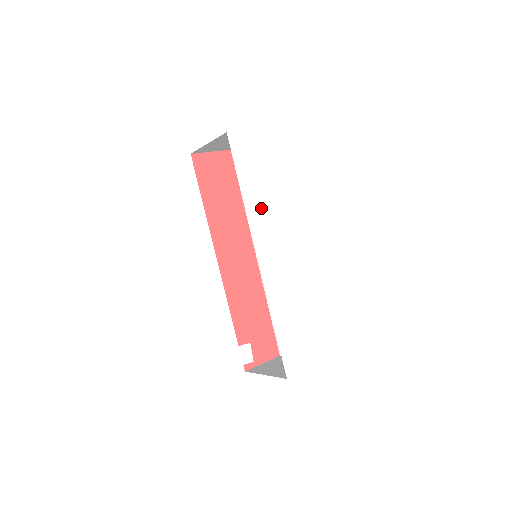
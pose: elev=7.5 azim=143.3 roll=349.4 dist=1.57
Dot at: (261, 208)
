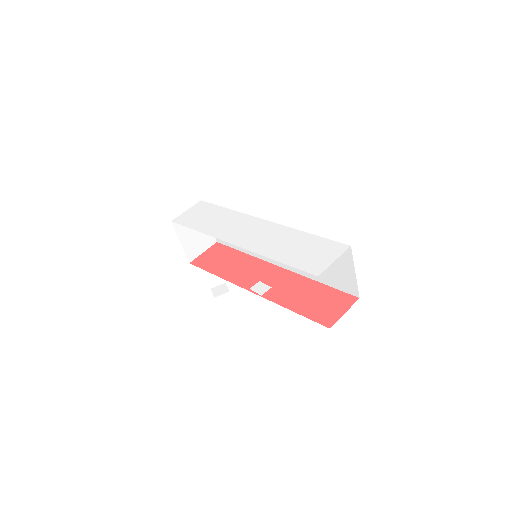
Dot at: (219, 226)
